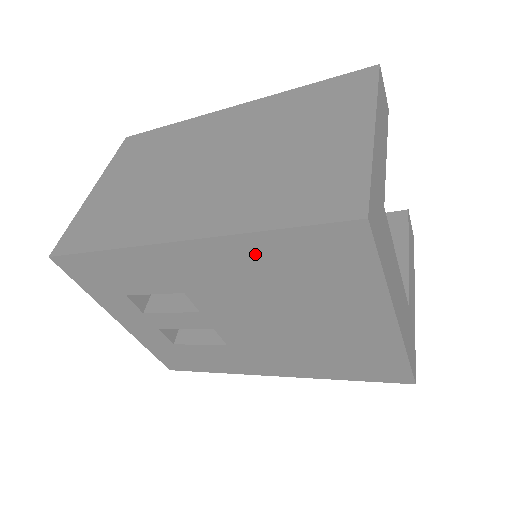
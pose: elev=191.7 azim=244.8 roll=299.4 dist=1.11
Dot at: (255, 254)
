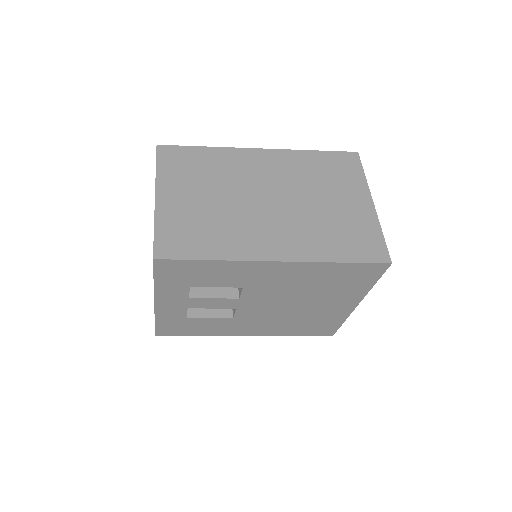
Dot at: (318, 272)
